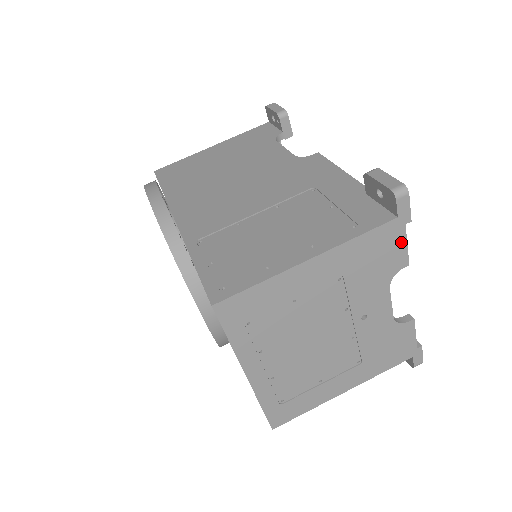
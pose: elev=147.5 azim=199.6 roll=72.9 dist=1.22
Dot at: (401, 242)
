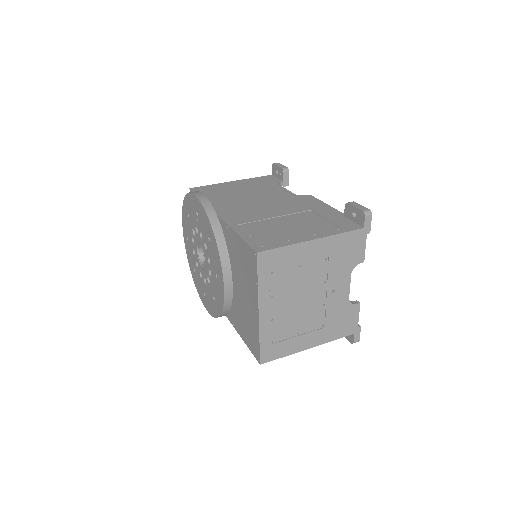
Dot at: (363, 245)
